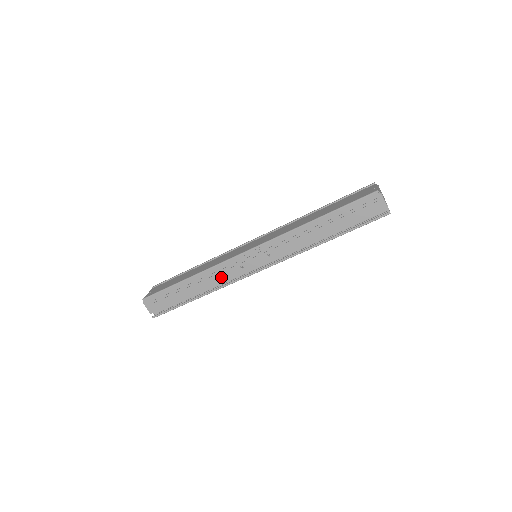
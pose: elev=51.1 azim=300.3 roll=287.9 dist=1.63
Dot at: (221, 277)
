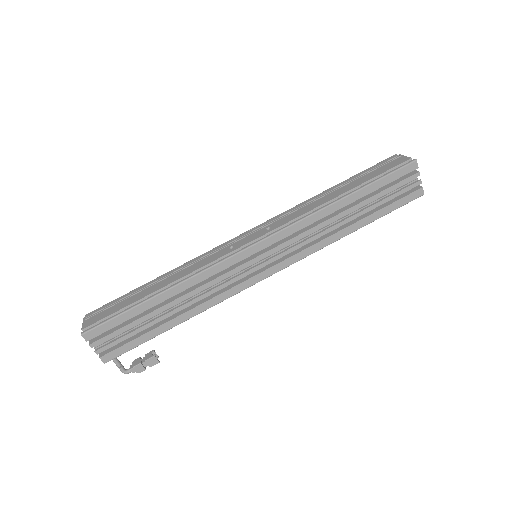
Dot at: (201, 264)
